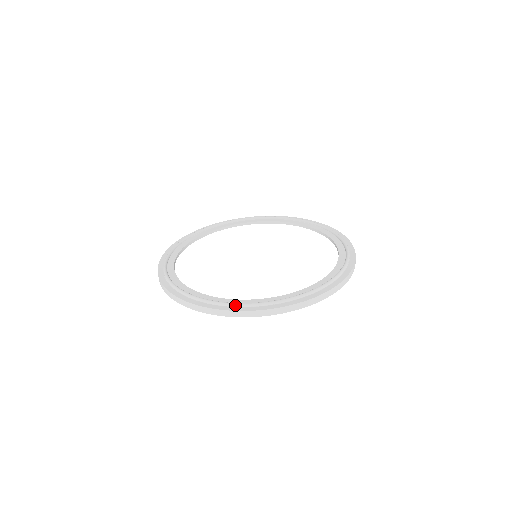
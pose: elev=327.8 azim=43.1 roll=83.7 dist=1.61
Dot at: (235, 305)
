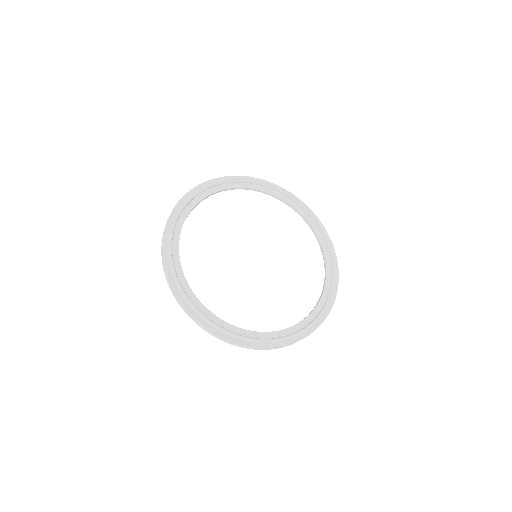
Dot at: (253, 341)
